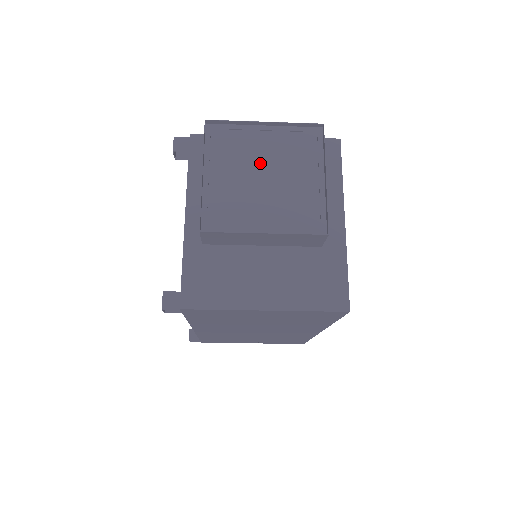
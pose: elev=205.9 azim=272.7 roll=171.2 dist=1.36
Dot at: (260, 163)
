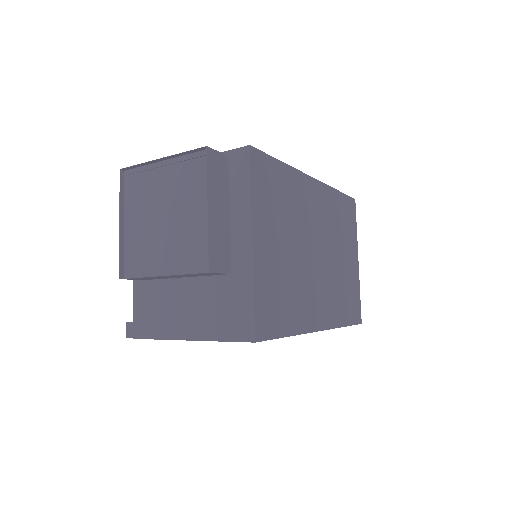
Dot at: (162, 202)
